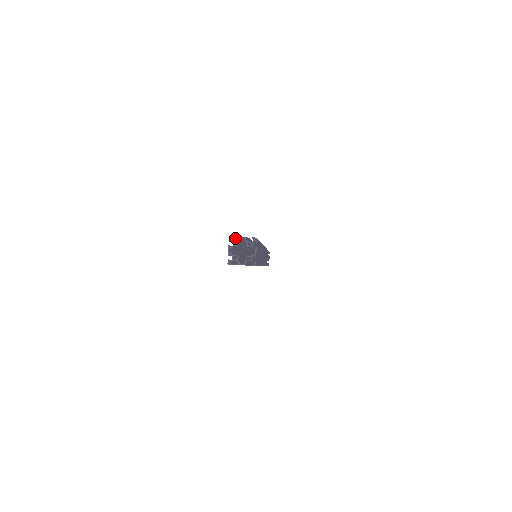
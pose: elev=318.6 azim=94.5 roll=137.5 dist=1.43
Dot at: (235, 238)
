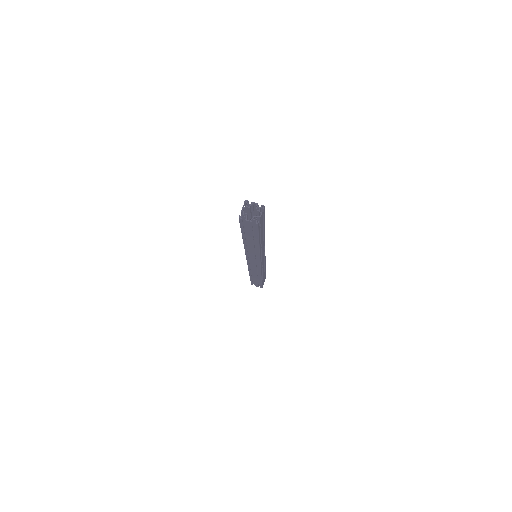
Dot at: occluded
